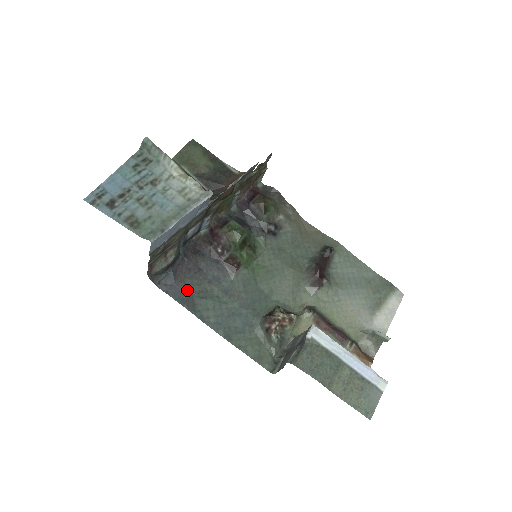
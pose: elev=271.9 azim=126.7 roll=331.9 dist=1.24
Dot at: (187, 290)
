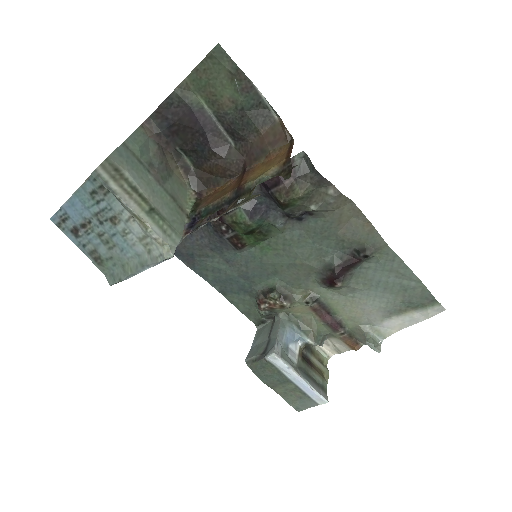
Dot at: (188, 252)
